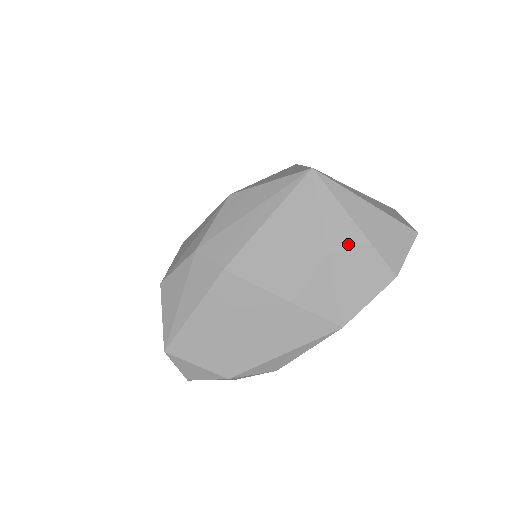
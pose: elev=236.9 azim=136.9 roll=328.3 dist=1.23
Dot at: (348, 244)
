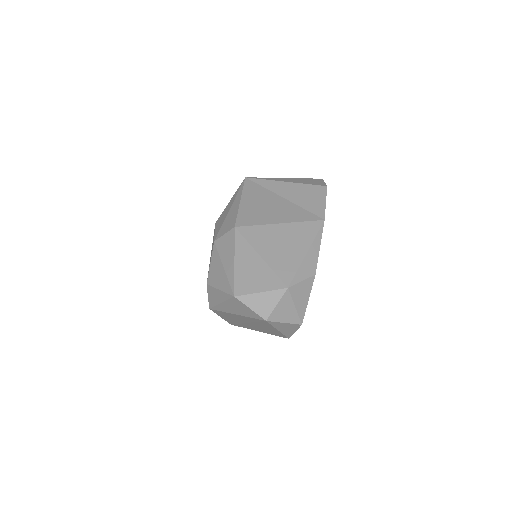
Dot at: (290, 190)
